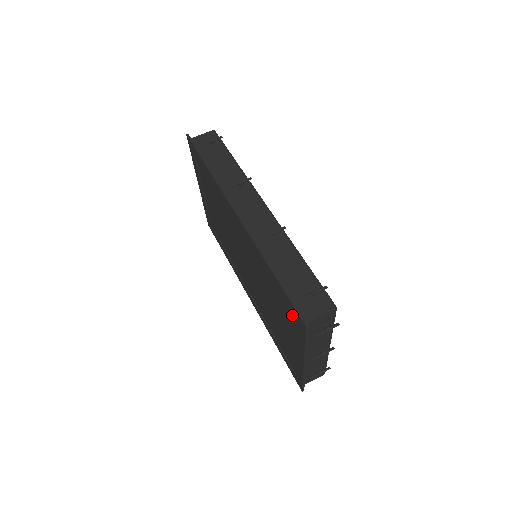
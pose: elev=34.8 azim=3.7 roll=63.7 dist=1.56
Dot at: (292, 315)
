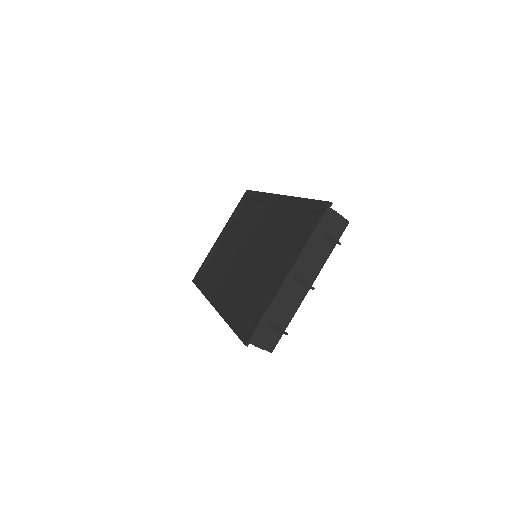
Dot at: (308, 221)
